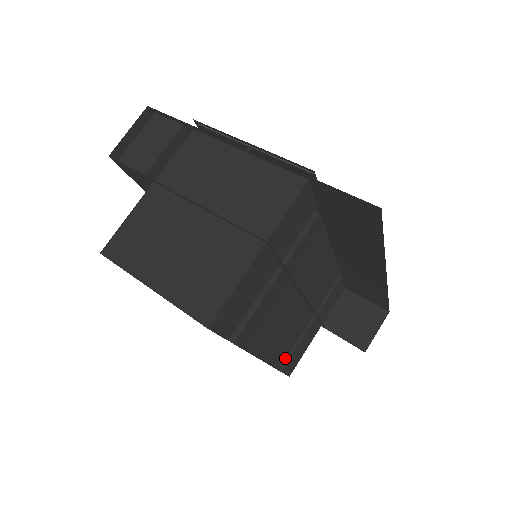
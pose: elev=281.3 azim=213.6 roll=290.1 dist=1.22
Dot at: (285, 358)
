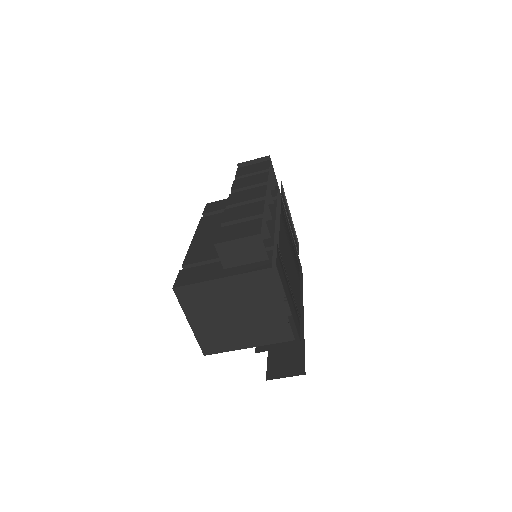
Dot at: occluded
